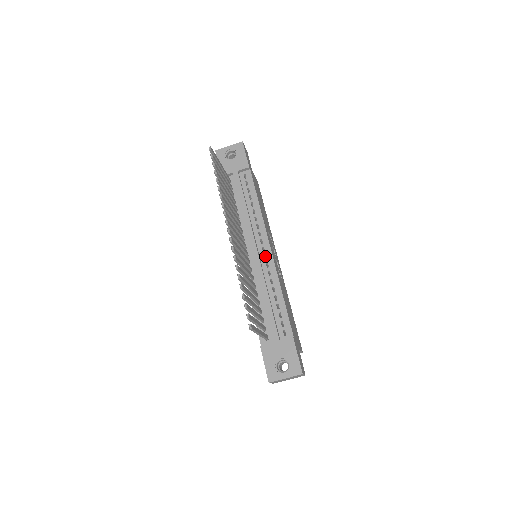
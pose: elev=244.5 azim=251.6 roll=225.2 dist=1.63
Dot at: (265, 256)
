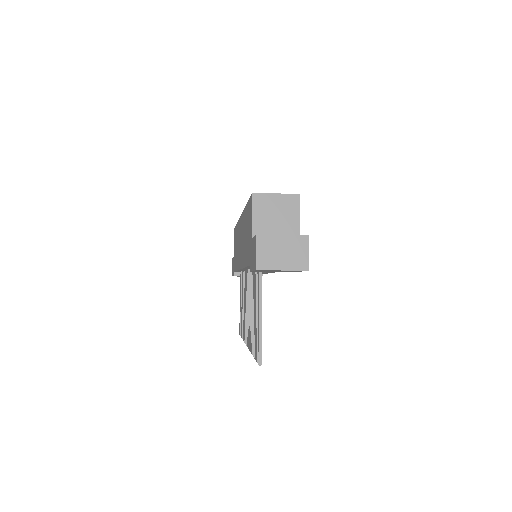
Dot at: occluded
